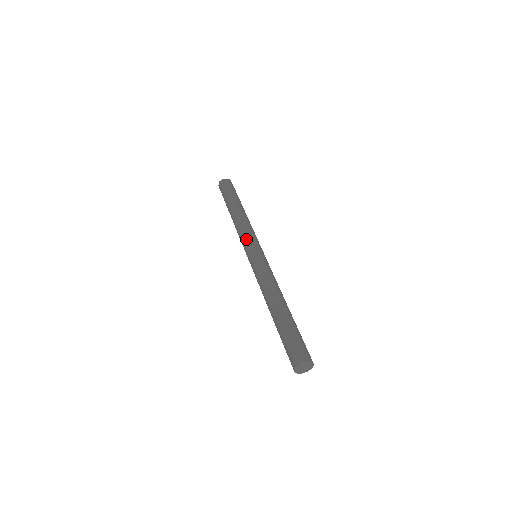
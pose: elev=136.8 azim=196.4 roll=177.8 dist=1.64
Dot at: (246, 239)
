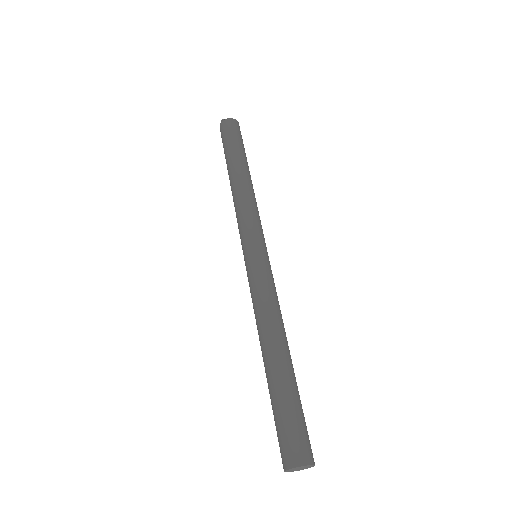
Dot at: (246, 227)
